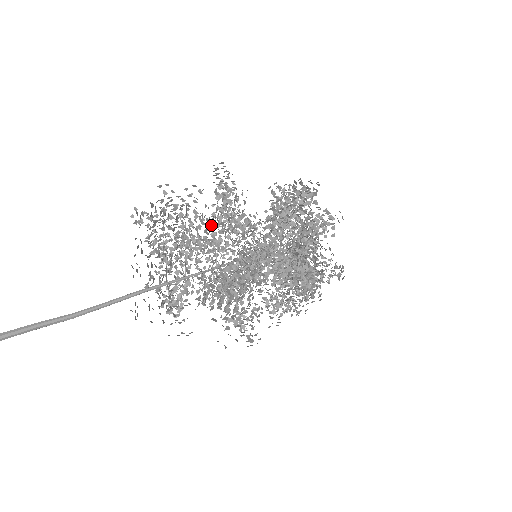
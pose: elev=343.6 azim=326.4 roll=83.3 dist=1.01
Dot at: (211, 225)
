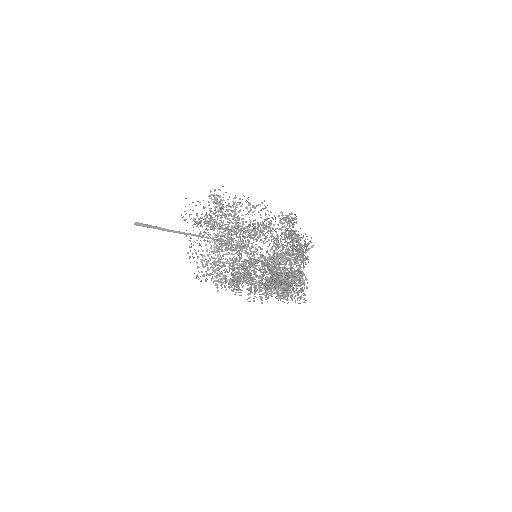
Dot at: occluded
